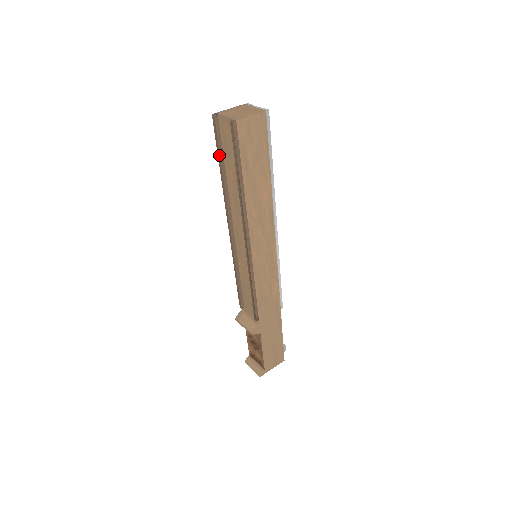
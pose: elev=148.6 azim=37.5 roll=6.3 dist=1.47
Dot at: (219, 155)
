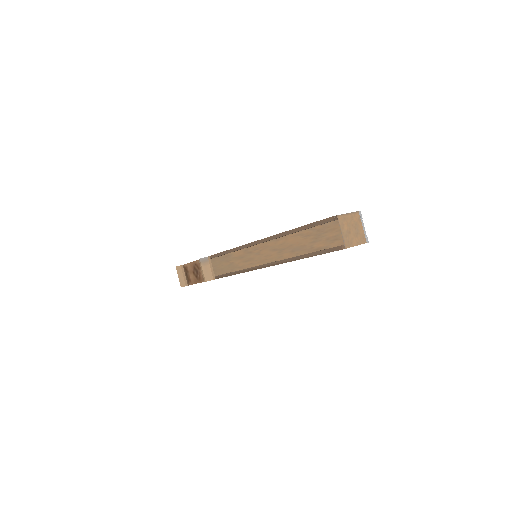
Dot at: (307, 227)
